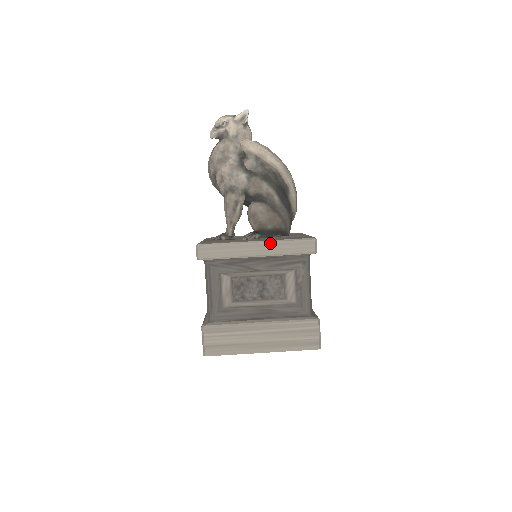
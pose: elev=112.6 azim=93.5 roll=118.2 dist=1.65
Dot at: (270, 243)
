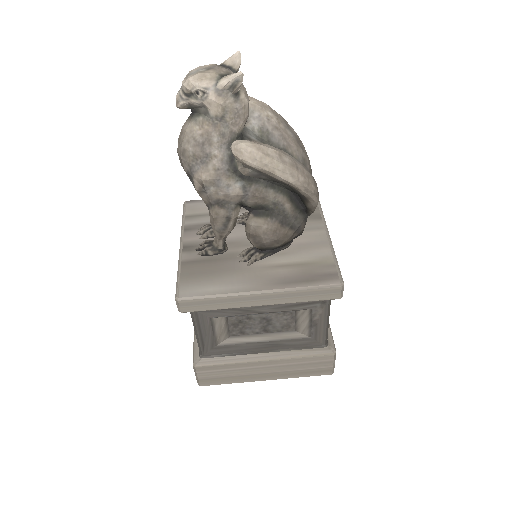
Dot at: (279, 293)
